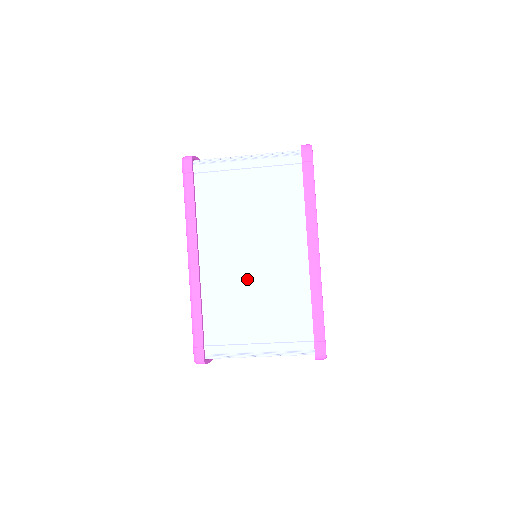
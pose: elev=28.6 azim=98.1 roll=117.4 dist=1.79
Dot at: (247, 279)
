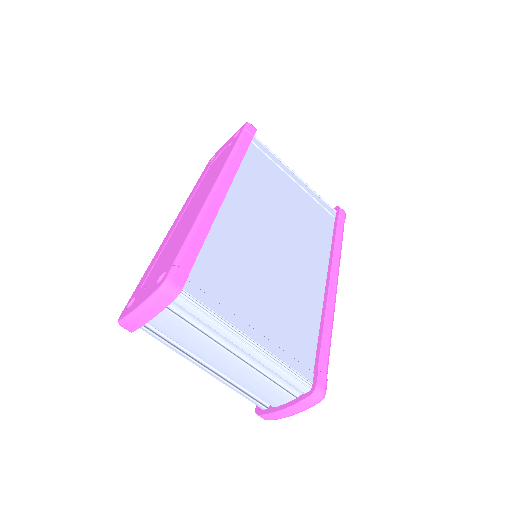
Dot at: (264, 255)
